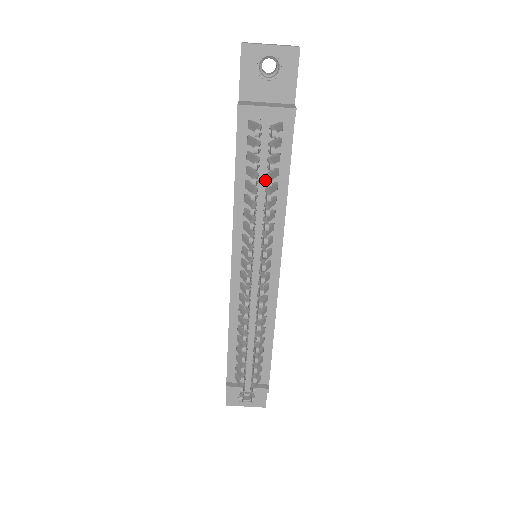
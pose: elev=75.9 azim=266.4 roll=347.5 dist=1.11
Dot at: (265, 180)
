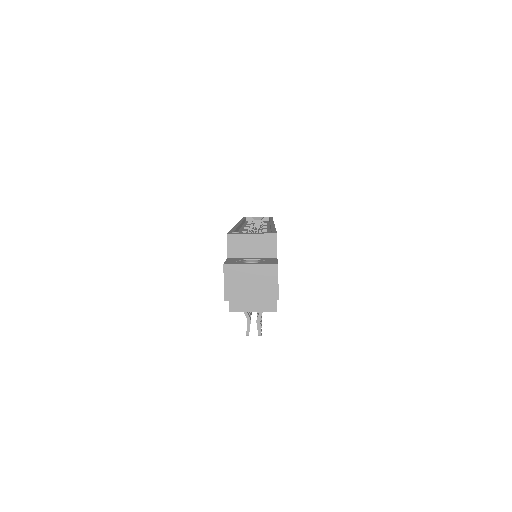
Dot at: occluded
